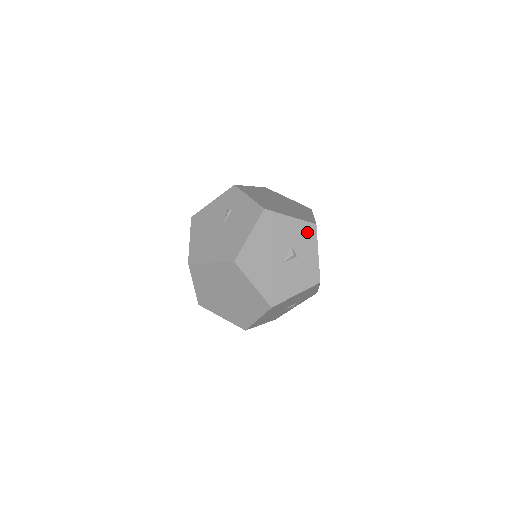
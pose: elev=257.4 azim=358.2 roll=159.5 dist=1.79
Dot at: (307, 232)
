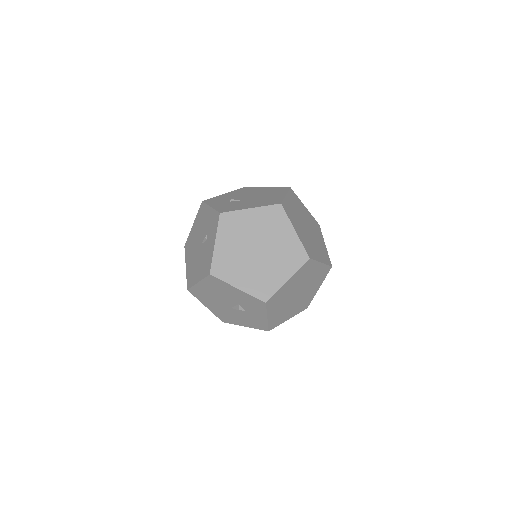
Dot at: (255, 303)
